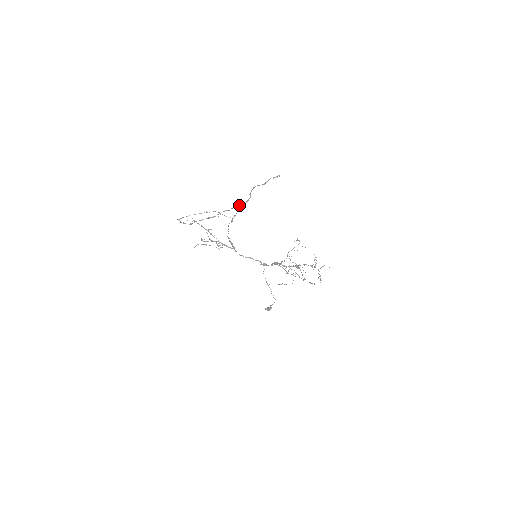
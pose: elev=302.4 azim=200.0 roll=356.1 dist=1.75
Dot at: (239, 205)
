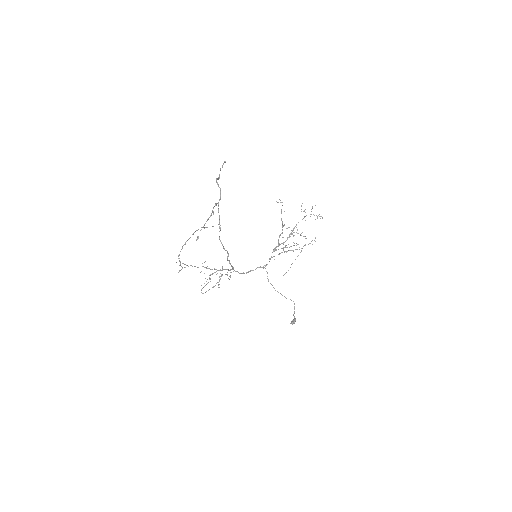
Dot at: (217, 203)
